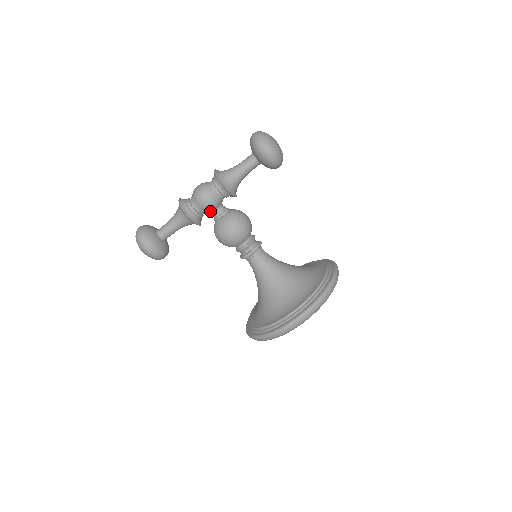
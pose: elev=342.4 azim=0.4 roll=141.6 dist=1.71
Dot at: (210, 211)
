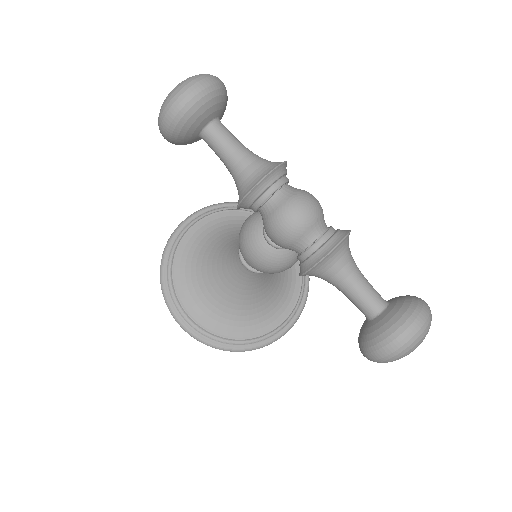
Dot at: occluded
